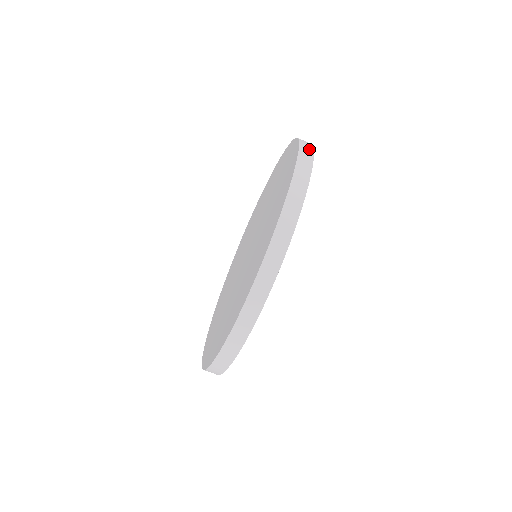
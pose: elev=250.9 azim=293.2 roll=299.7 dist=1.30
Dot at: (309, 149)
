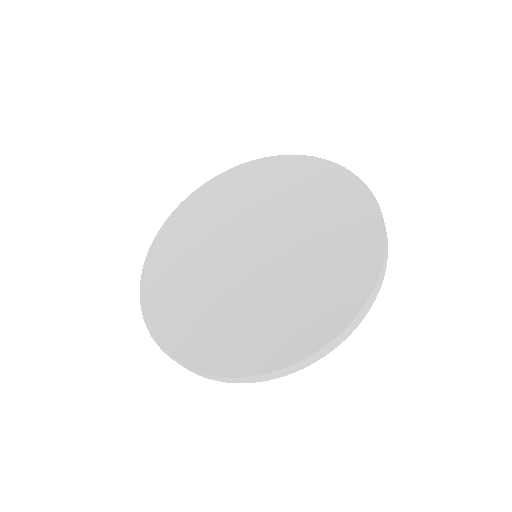
Dot at: (373, 301)
